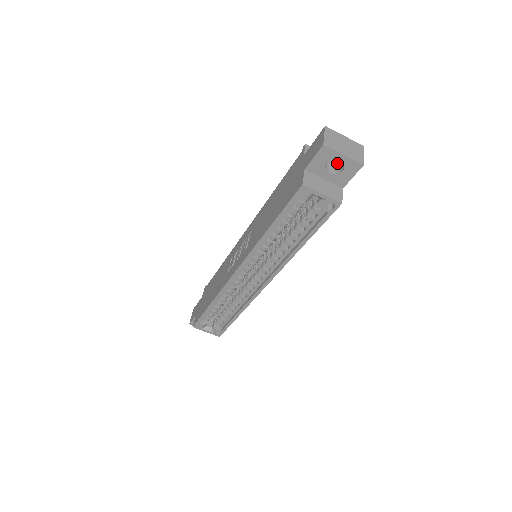
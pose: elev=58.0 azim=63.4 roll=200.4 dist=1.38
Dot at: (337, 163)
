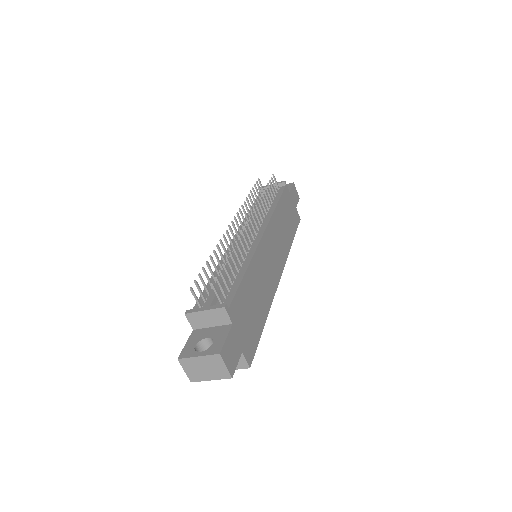
Dot at: occluded
